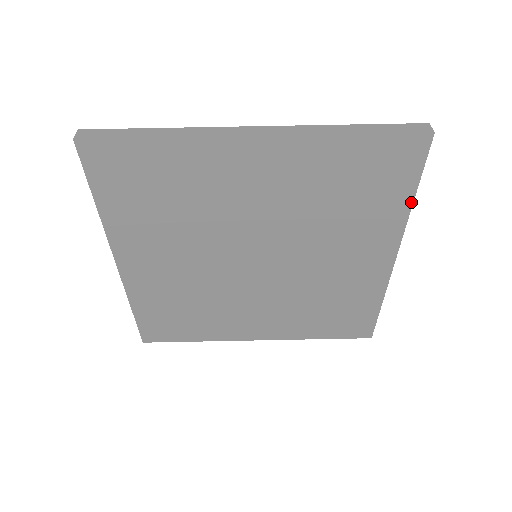
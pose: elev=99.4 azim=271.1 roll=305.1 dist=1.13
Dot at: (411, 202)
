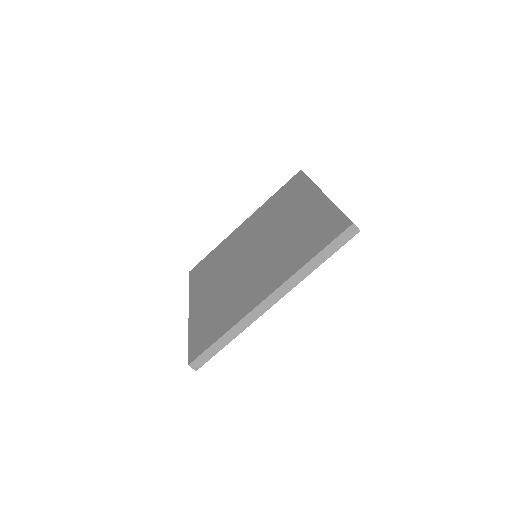
Dot at: occluded
